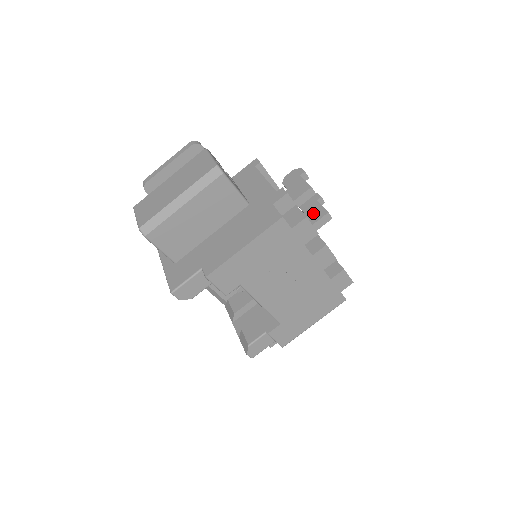
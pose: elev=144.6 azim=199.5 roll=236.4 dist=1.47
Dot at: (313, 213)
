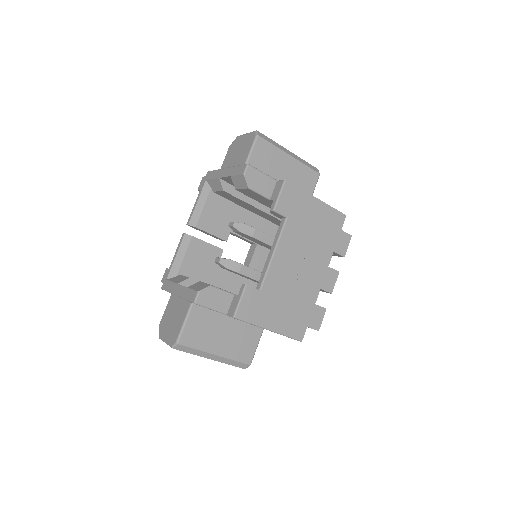
Dot at: occluded
